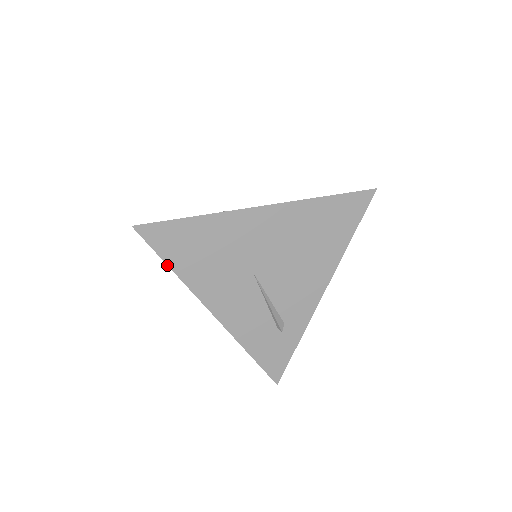
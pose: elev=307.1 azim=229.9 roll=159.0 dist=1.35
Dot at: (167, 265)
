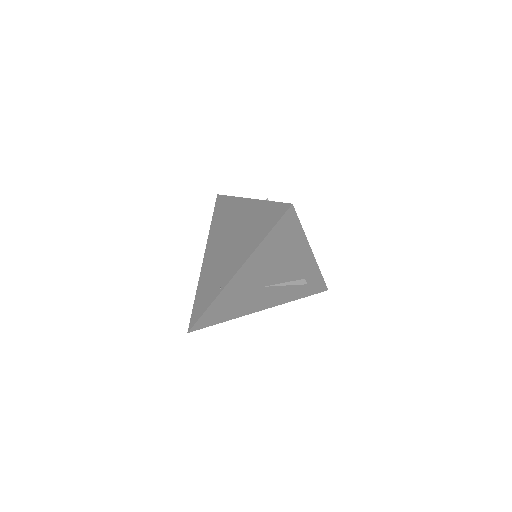
Dot at: occluded
